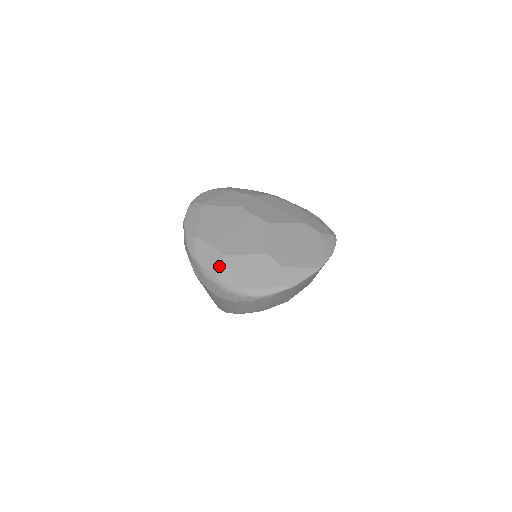
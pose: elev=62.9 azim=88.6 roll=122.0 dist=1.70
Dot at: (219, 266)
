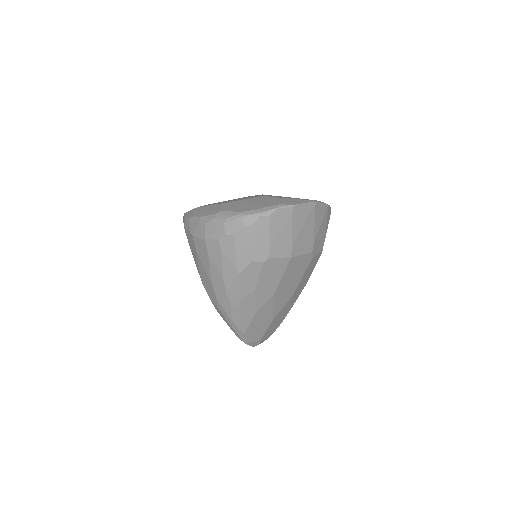
Dot at: (217, 209)
